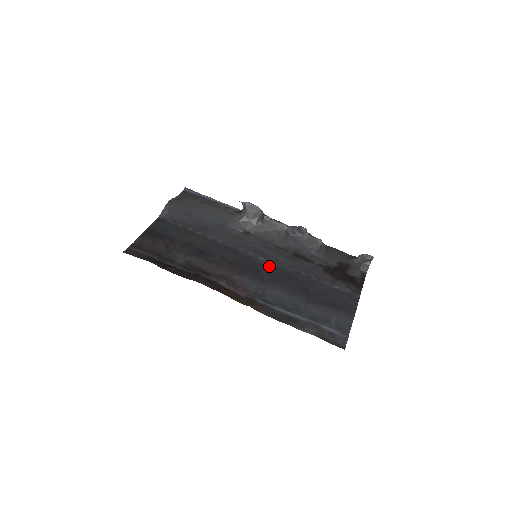
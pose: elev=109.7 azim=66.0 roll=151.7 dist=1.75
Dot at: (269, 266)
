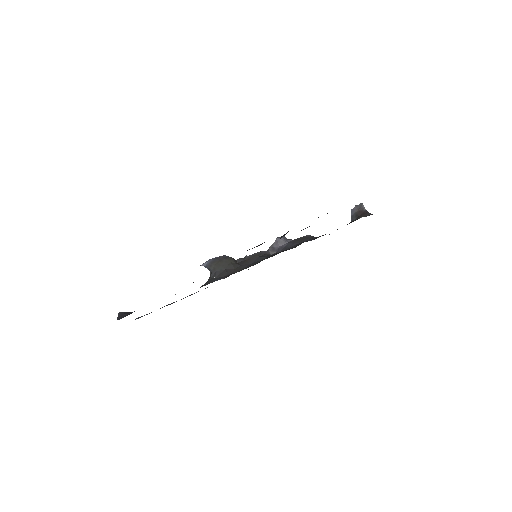
Dot at: occluded
